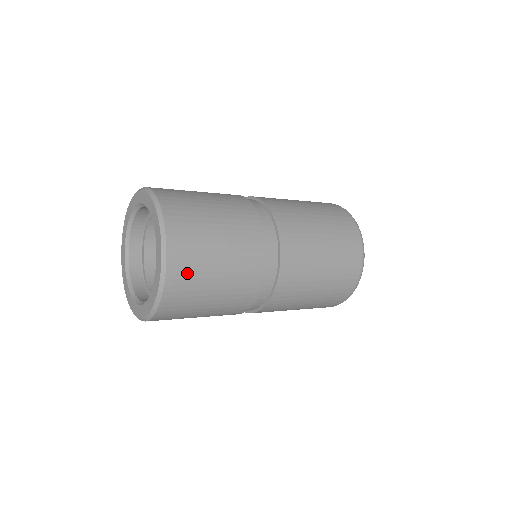
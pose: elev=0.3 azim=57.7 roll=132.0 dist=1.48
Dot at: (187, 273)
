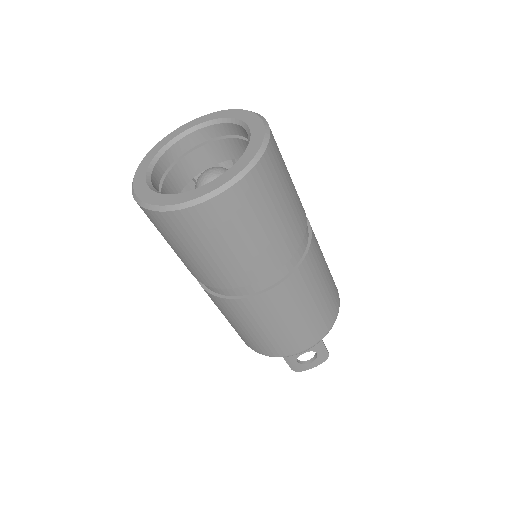
Dot at: occluded
